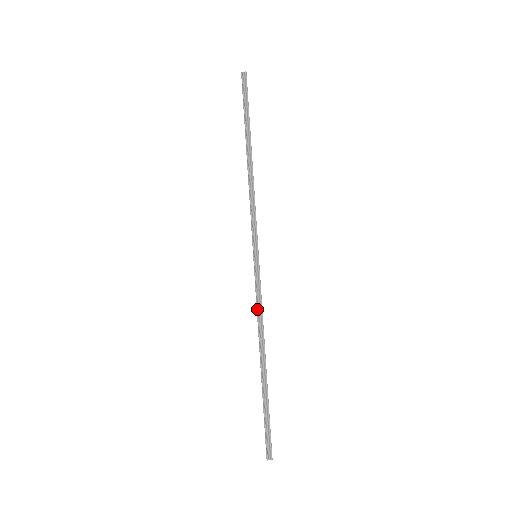
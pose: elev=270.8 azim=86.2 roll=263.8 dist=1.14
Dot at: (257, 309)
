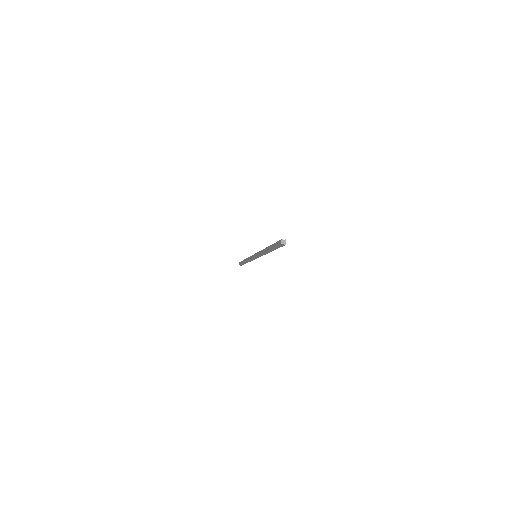
Dot at: occluded
